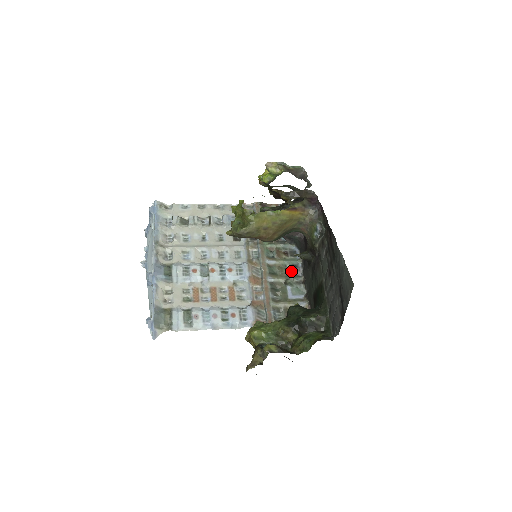
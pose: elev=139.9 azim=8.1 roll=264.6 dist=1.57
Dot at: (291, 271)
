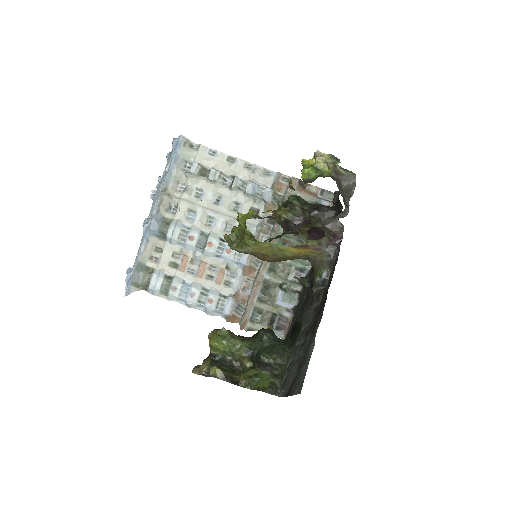
Dot at: (293, 274)
